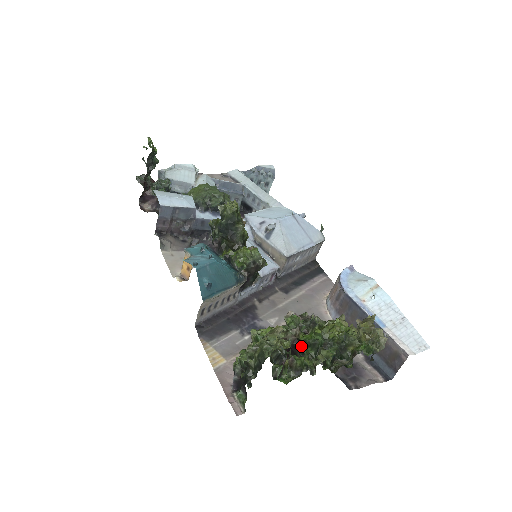
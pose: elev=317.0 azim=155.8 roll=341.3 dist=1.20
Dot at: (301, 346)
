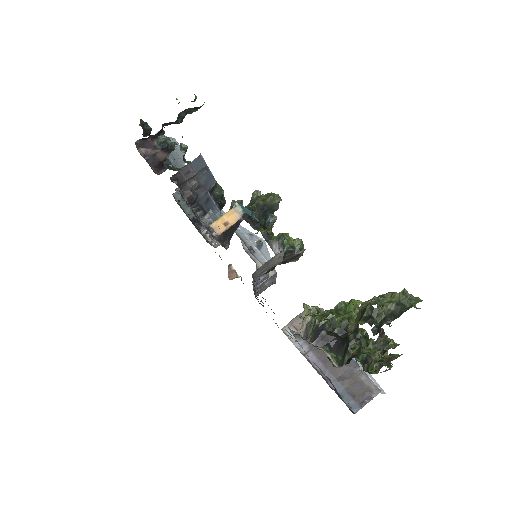
Dot at: (360, 333)
